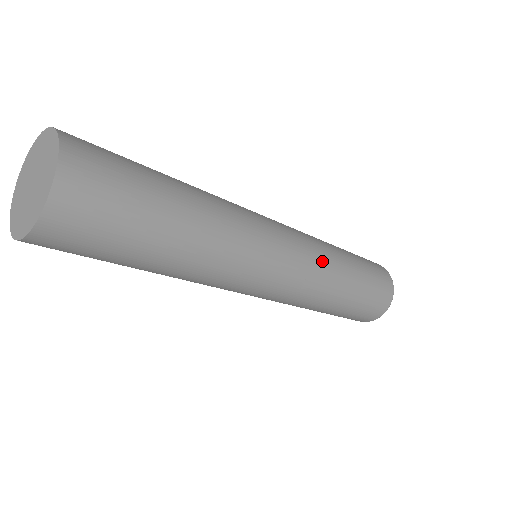
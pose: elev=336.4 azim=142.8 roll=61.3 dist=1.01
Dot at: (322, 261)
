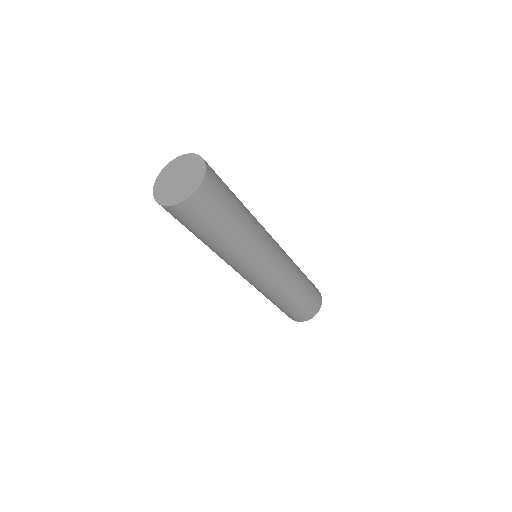
Dot at: (291, 272)
